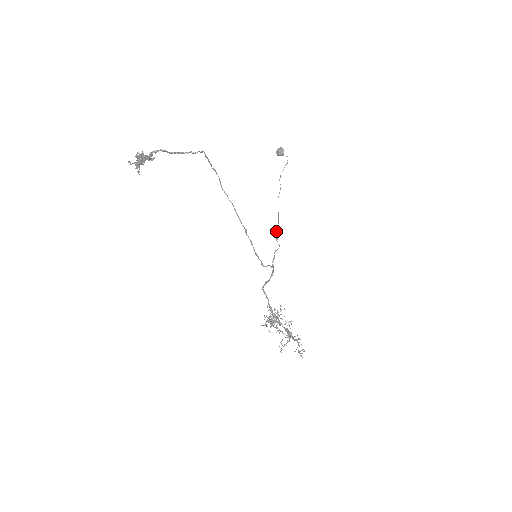
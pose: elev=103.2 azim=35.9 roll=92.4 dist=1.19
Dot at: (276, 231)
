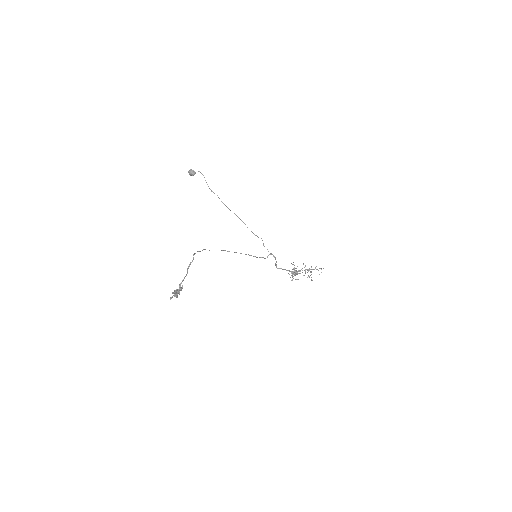
Dot at: occluded
